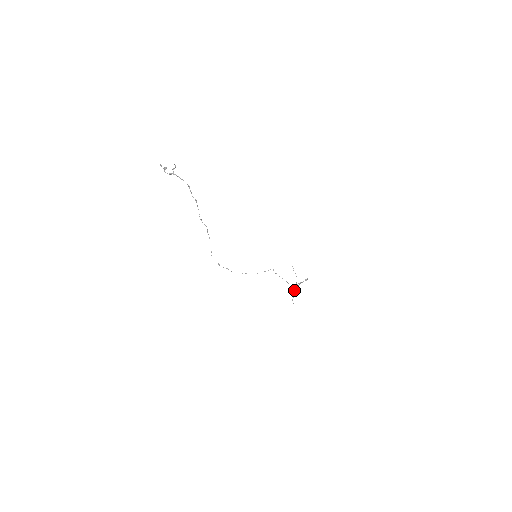
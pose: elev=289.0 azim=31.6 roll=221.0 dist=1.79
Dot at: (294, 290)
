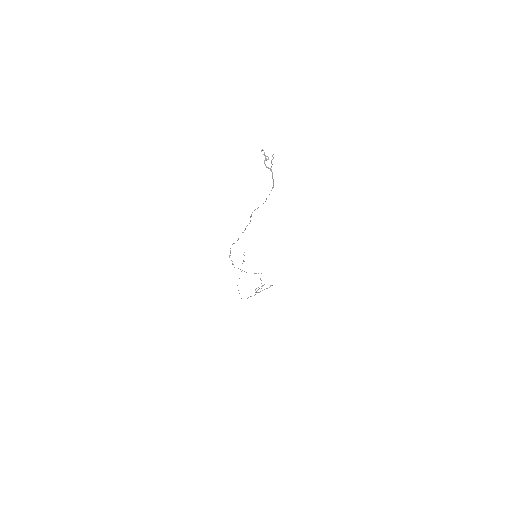
Dot at: occluded
